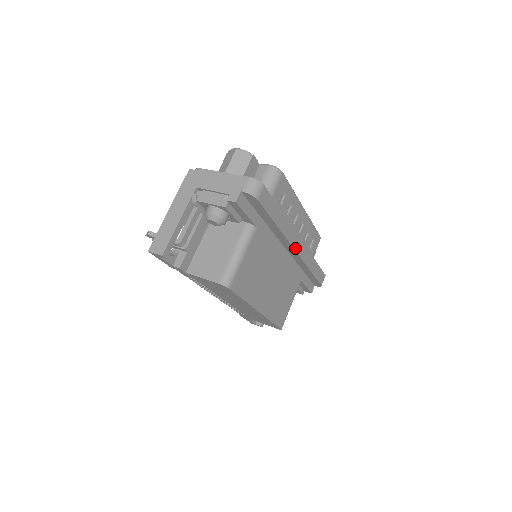
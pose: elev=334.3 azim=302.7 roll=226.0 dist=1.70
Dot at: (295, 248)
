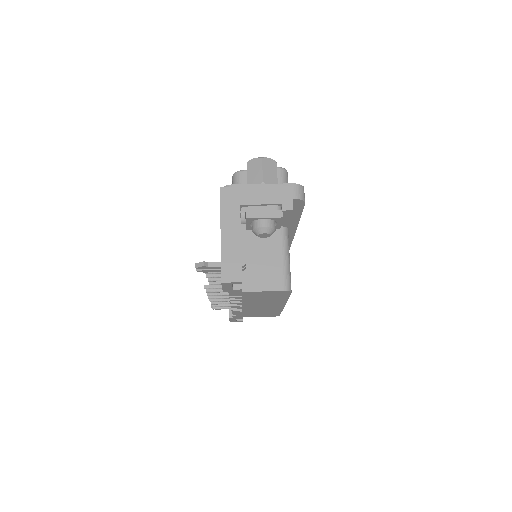
Dot at: (292, 238)
